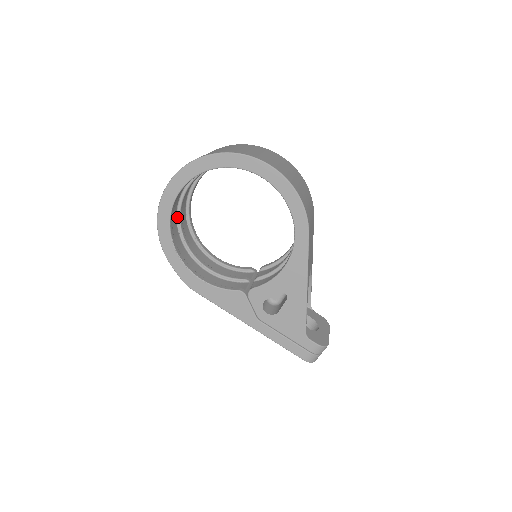
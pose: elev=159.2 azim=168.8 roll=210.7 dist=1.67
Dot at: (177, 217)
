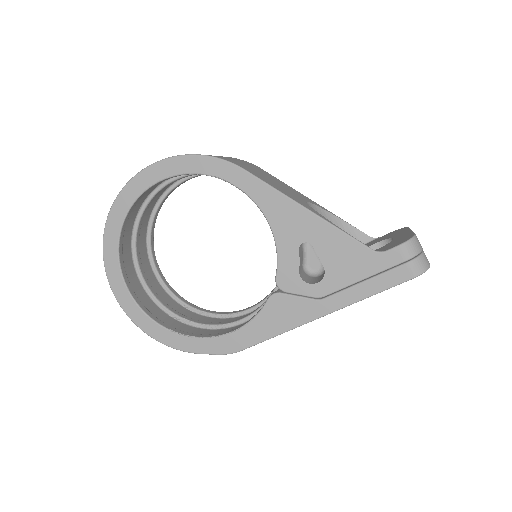
Dot at: (166, 312)
